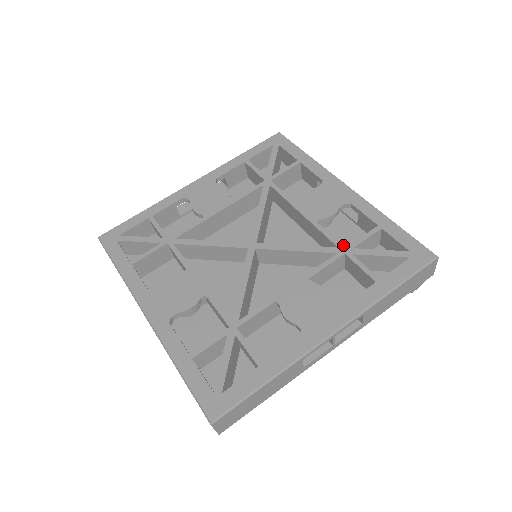
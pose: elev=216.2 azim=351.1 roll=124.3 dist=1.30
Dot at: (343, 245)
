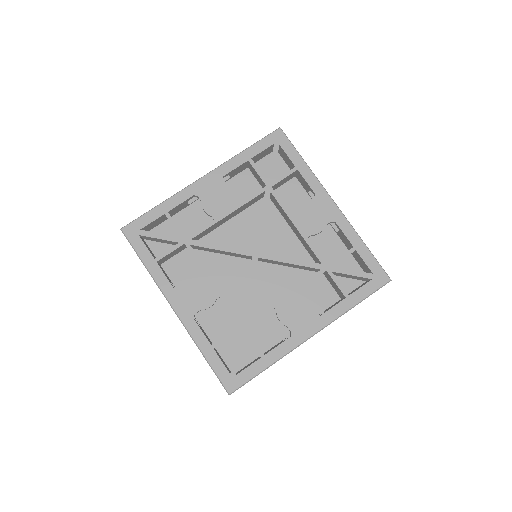
Dot at: (324, 251)
